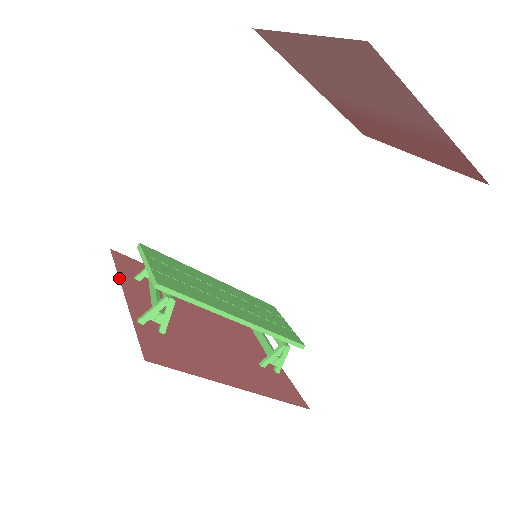
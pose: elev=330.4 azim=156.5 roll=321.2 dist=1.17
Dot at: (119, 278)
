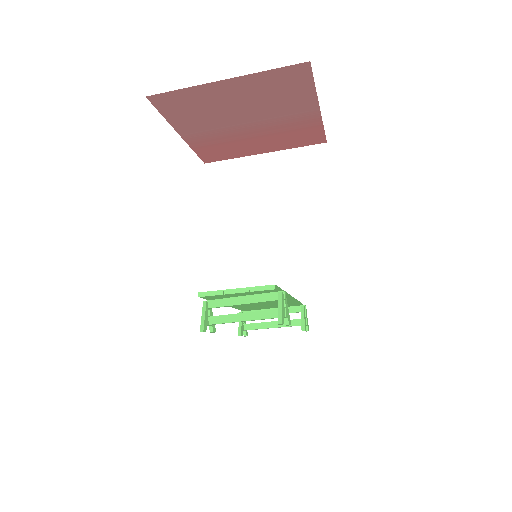
Dot at: occluded
